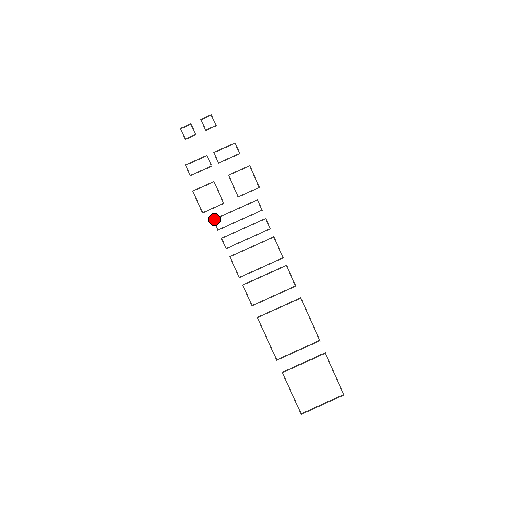
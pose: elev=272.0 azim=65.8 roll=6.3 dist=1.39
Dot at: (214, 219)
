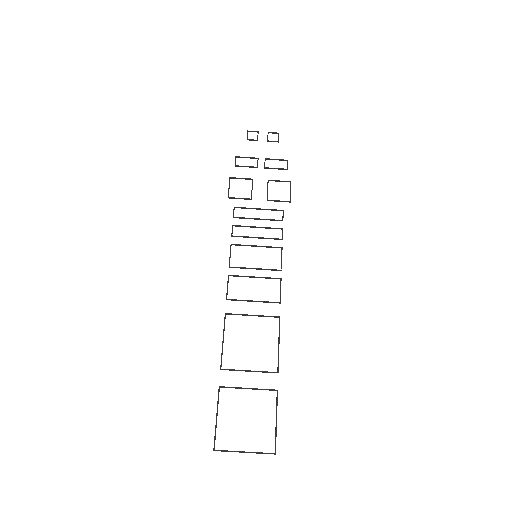
Dot at: (235, 207)
